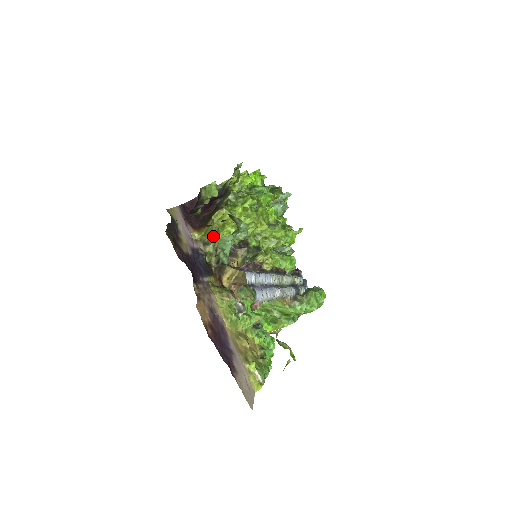
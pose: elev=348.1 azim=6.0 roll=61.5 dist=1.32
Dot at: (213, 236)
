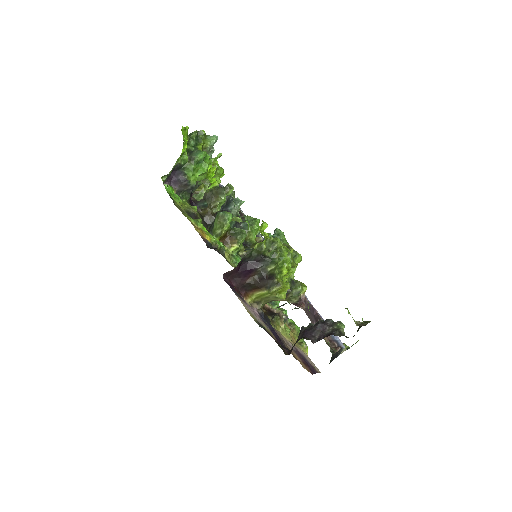
Dot at: (268, 299)
